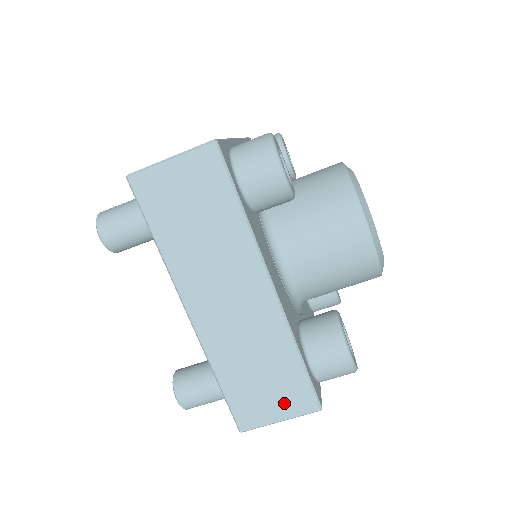
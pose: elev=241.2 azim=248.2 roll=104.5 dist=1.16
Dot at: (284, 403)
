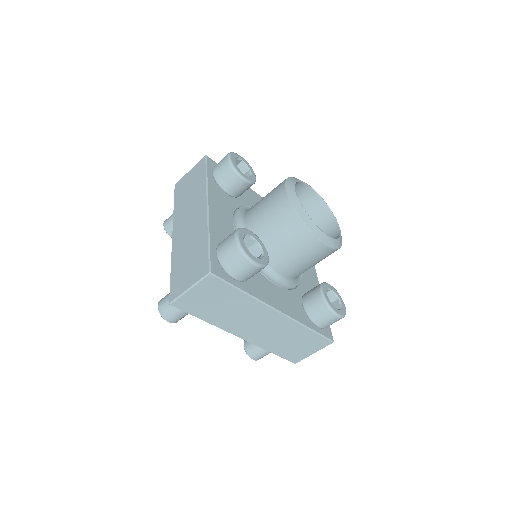
Dot at: (312, 347)
